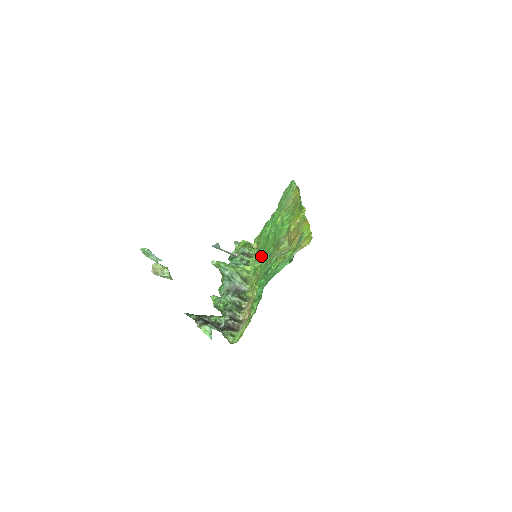
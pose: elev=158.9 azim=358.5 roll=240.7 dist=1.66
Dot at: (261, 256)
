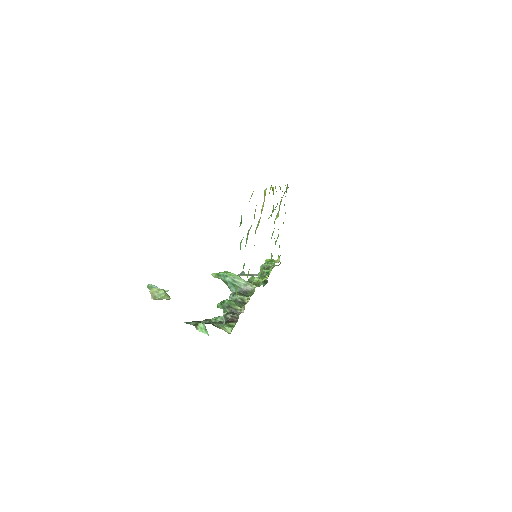
Dot at: occluded
